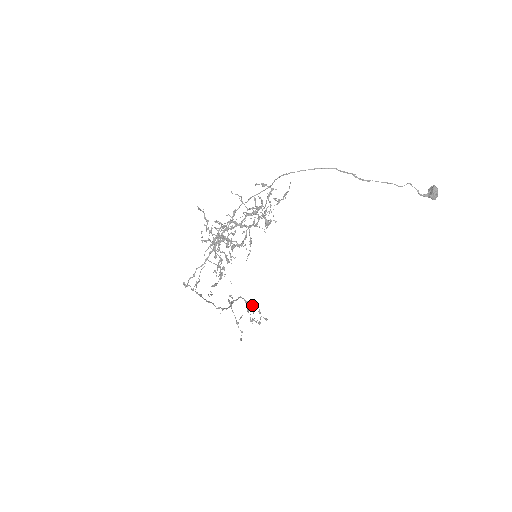
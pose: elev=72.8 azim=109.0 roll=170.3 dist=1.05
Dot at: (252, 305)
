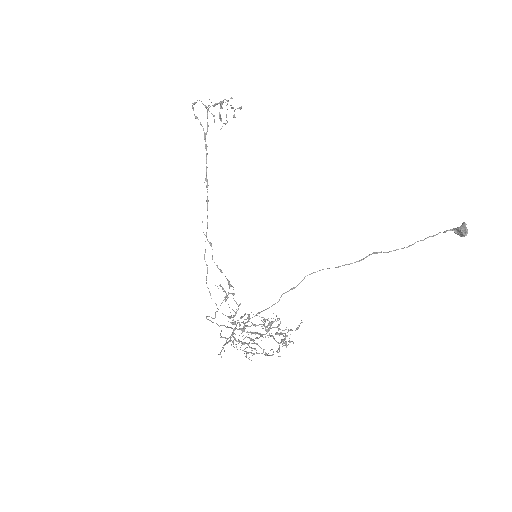
Dot at: occluded
